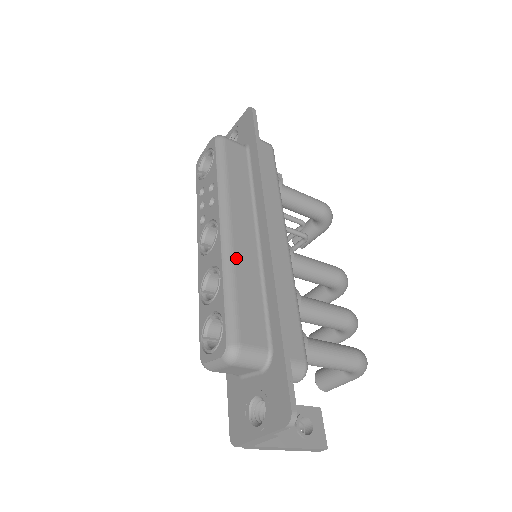
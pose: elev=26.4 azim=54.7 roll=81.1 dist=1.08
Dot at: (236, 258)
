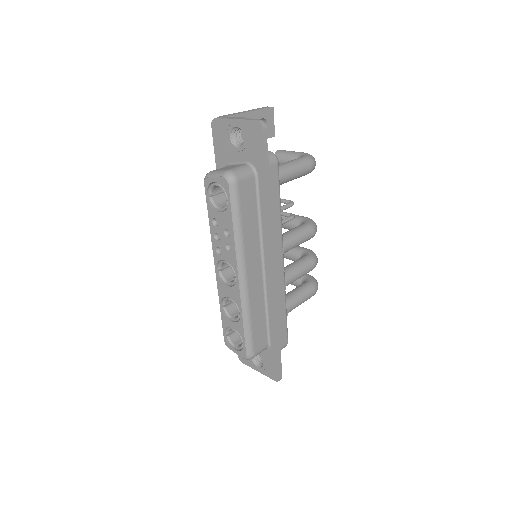
Dot at: (250, 301)
